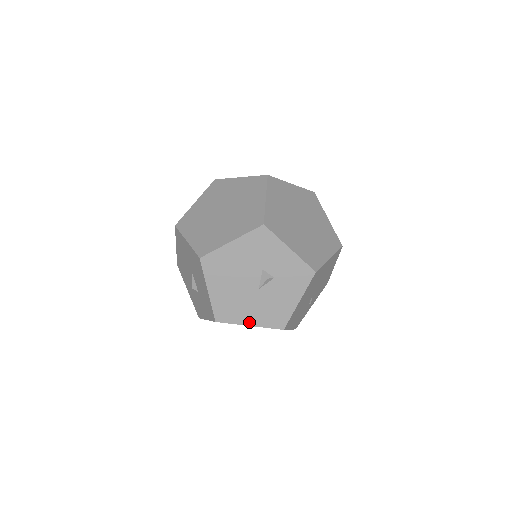
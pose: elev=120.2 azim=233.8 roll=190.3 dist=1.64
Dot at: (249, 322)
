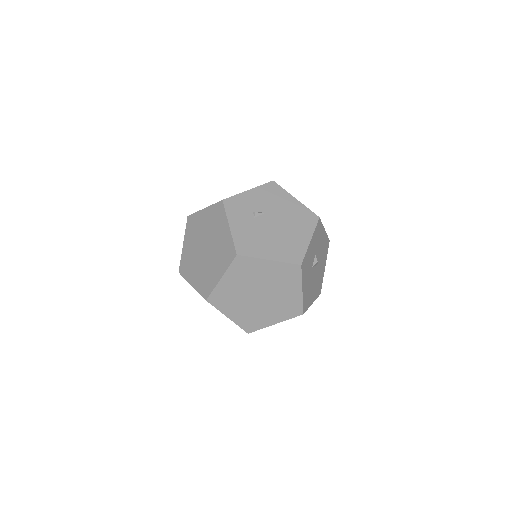
Dot at: occluded
